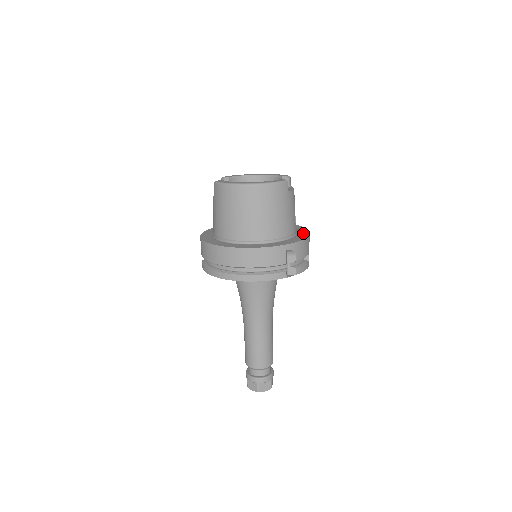
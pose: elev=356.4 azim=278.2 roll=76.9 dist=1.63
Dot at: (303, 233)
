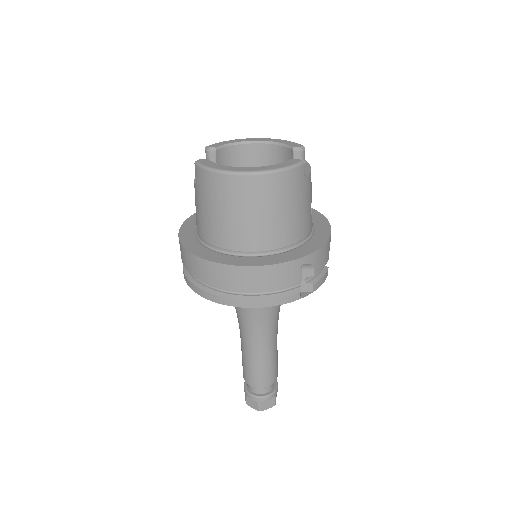
Dot at: (322, 228)
